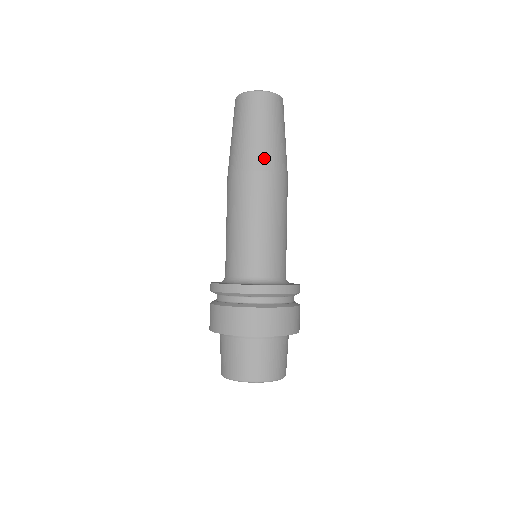
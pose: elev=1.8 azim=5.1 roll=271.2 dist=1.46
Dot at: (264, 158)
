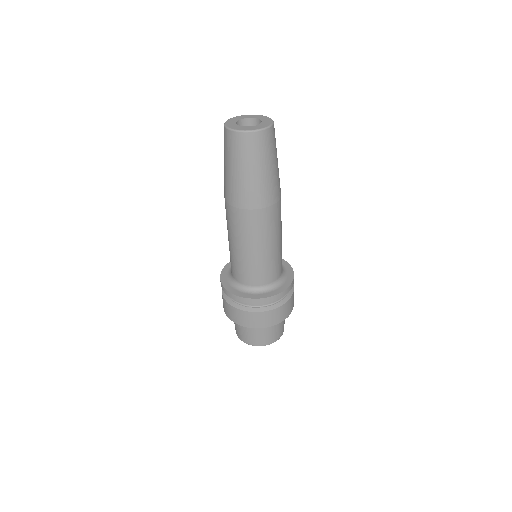
Dot at: (233, 195)
